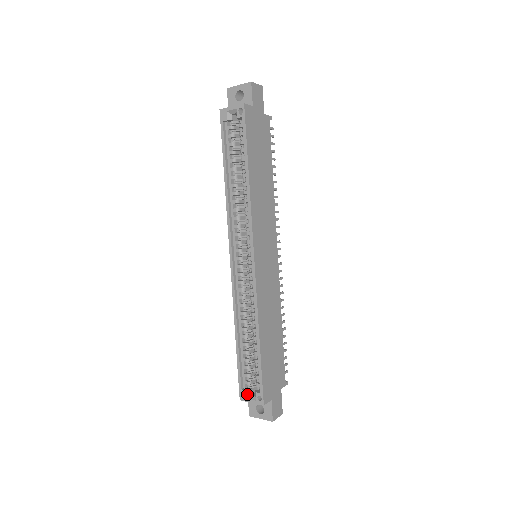
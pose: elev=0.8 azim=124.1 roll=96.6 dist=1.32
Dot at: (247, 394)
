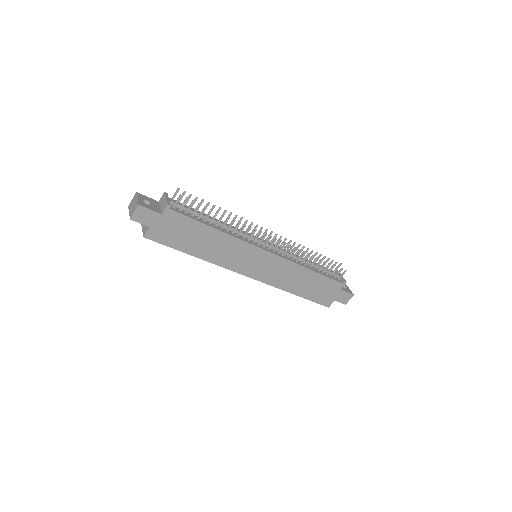
Dot at: occluded
